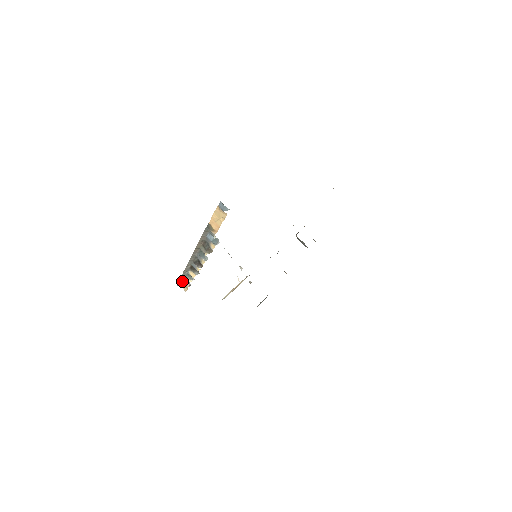
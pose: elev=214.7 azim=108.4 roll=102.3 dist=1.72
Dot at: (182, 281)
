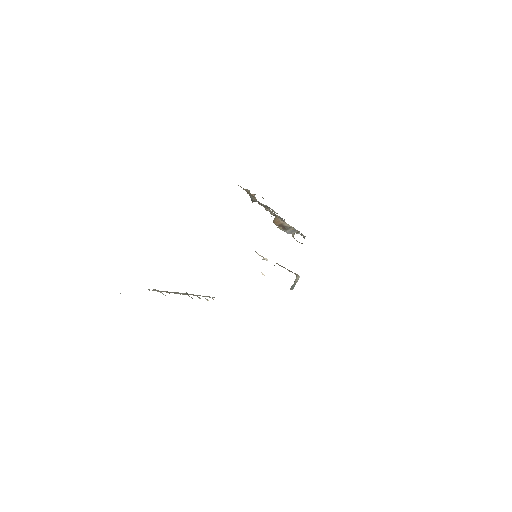
Dot at: occluded
